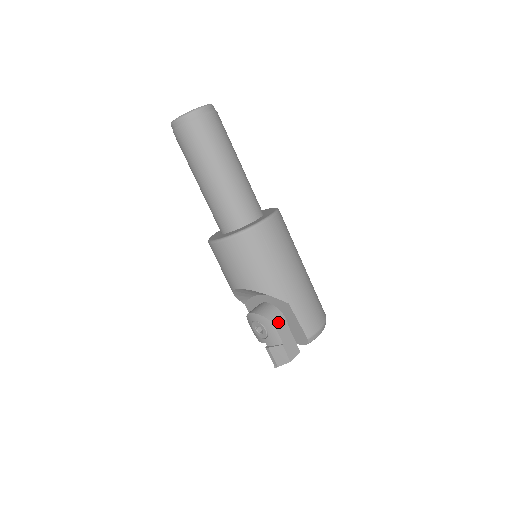
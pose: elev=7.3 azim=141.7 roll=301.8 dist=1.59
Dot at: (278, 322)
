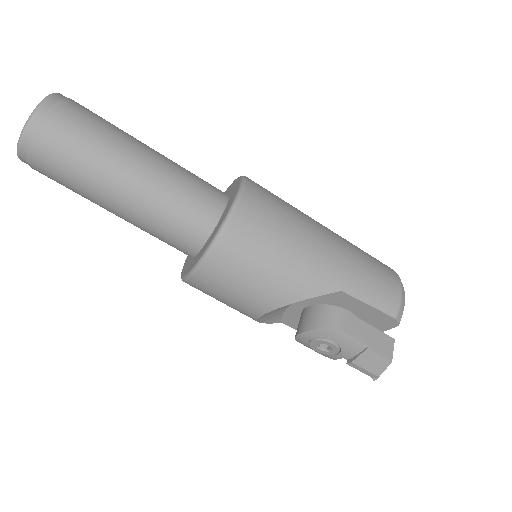
Dot at: (343, 323)
